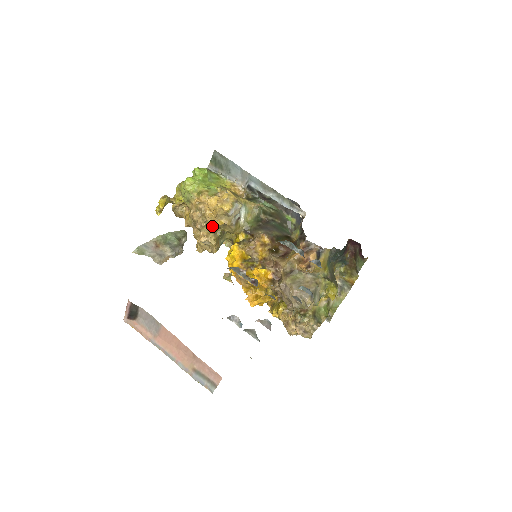
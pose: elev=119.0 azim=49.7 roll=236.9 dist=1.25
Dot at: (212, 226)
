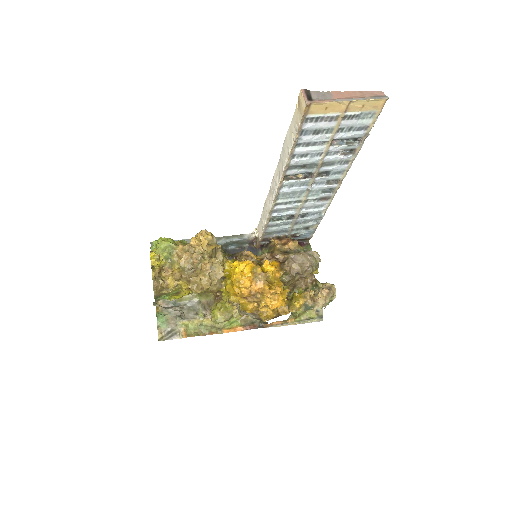
Dot at: (207, 255)
